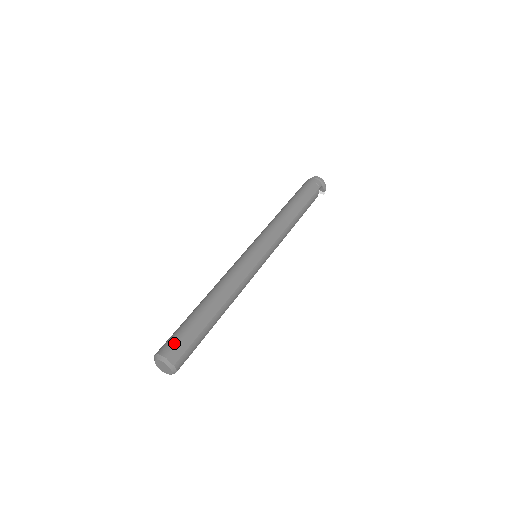
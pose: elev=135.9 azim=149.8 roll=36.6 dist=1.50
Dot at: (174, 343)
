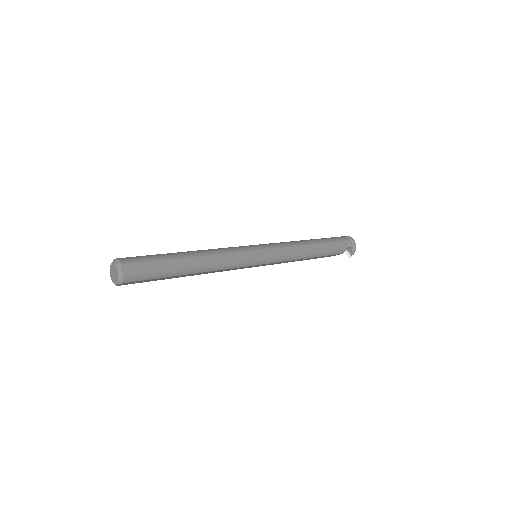
Dot at: (136, 259)
